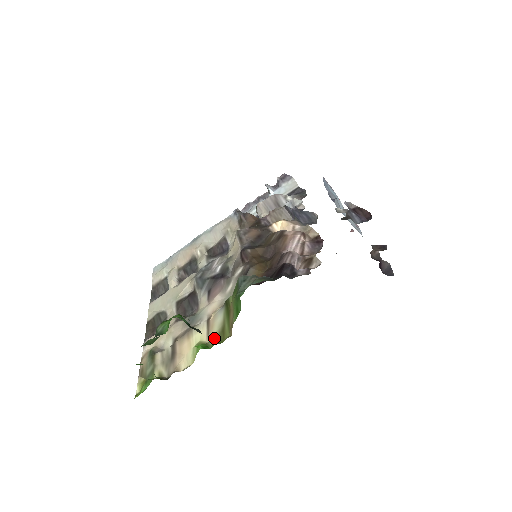
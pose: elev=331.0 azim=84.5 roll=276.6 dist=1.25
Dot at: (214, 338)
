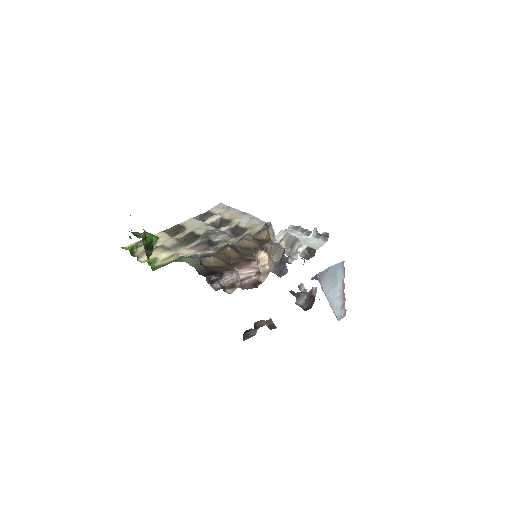
Dot at: (159, 264)
